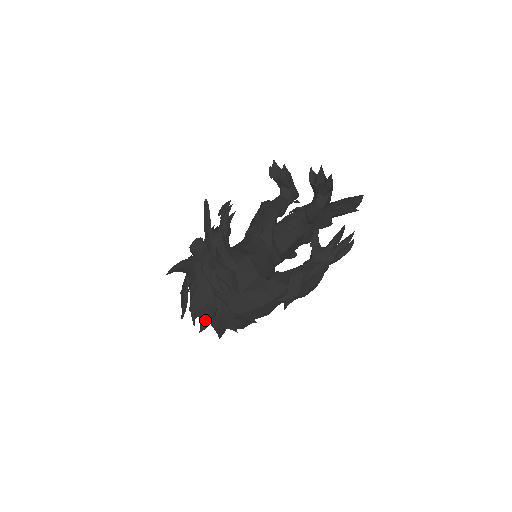
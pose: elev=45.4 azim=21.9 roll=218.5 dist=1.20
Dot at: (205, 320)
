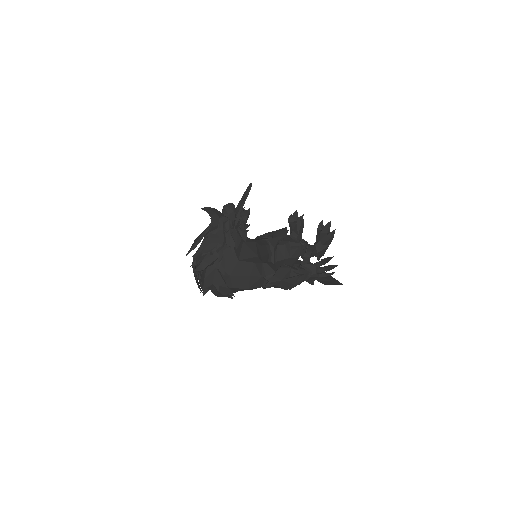
Dot at: (203, 264)
